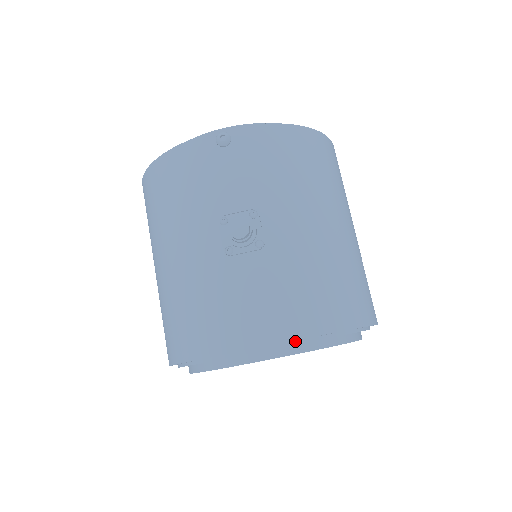
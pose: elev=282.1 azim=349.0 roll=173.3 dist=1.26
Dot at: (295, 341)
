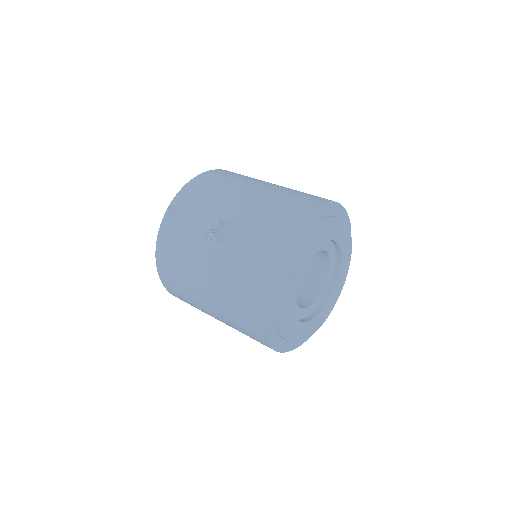
Dot at: (293, 236)
